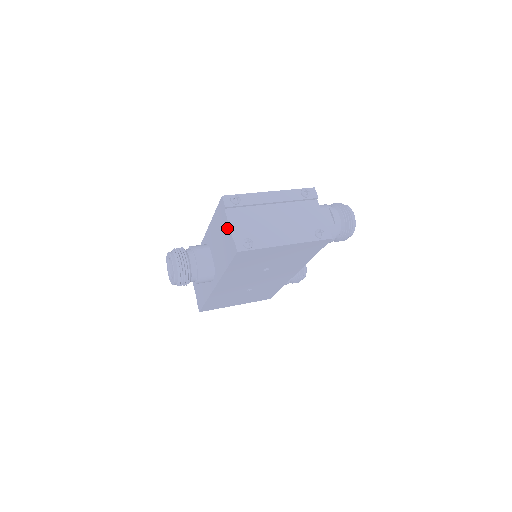
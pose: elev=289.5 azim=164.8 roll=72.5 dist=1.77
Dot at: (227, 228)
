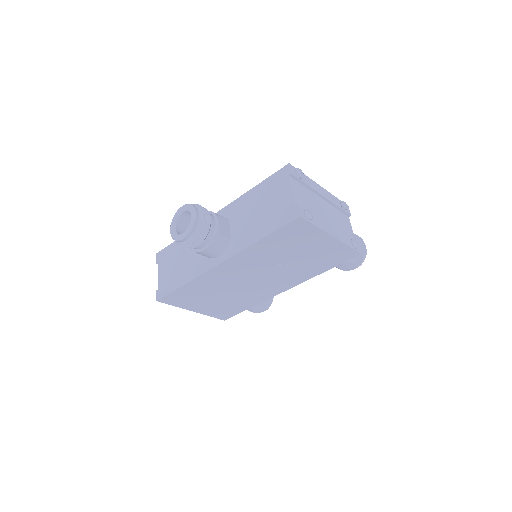
Dot at: (286, 194)
